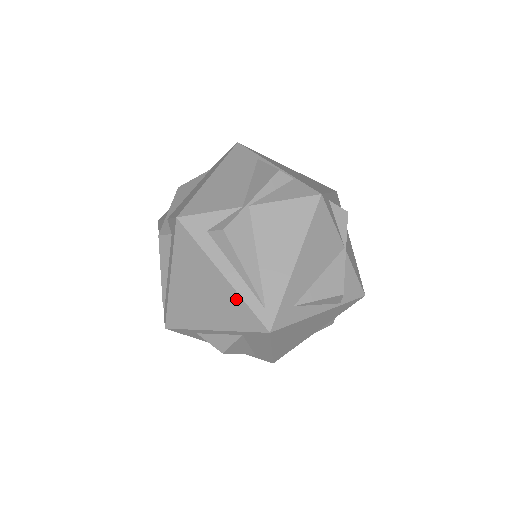
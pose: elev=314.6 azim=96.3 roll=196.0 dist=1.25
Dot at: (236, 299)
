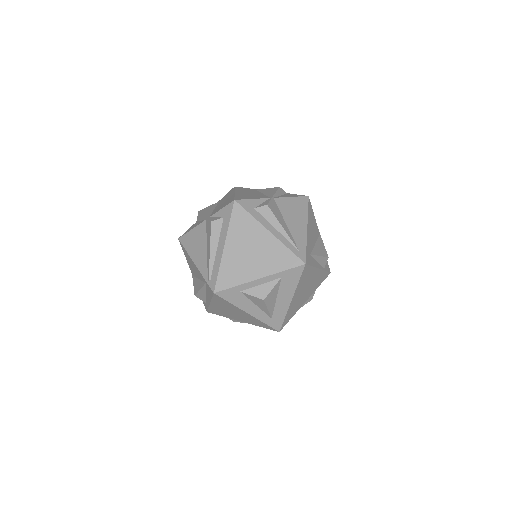
Dot at: (280, 247)
